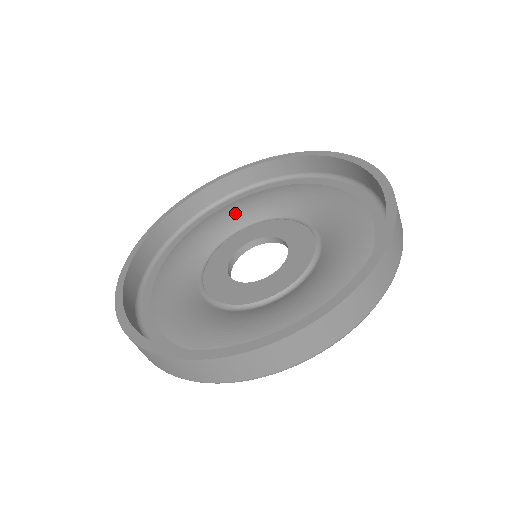
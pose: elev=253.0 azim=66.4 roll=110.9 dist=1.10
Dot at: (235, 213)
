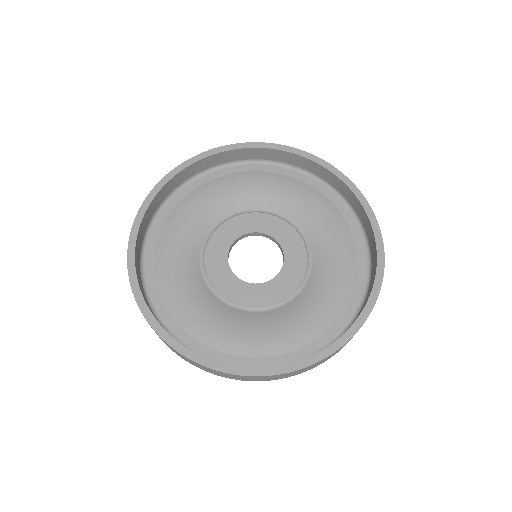
Dot at: (248, 189)
